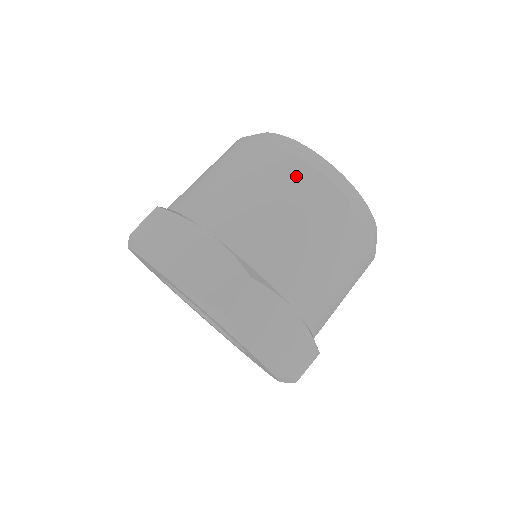
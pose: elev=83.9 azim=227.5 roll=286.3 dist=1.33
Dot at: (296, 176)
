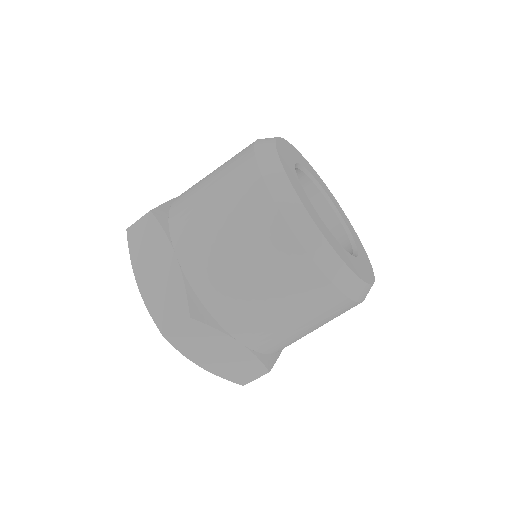
Dot at: (265, 227)
